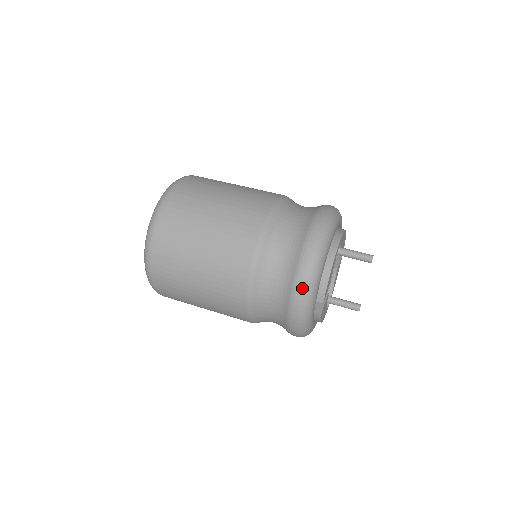
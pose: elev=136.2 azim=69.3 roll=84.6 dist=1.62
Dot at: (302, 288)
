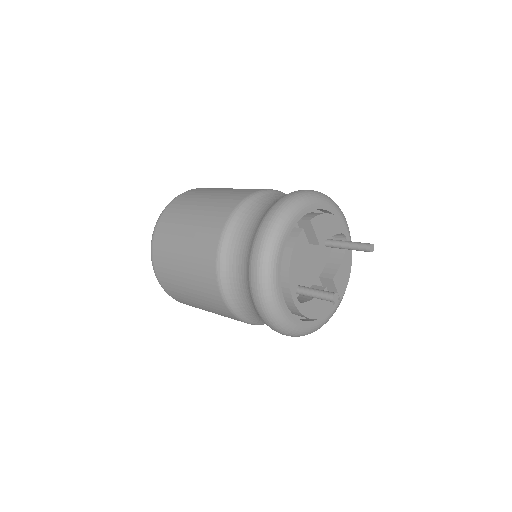
Dot at: (303, 191)
